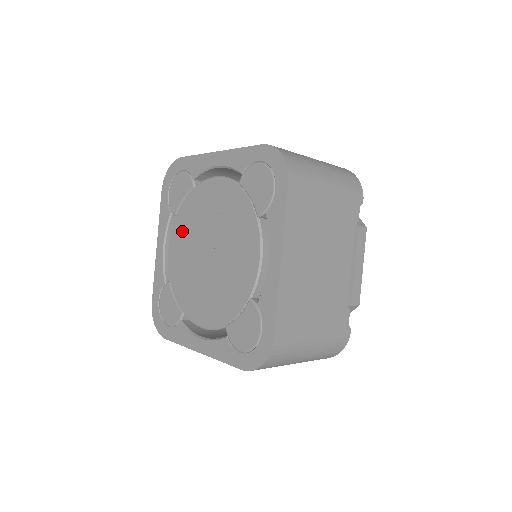
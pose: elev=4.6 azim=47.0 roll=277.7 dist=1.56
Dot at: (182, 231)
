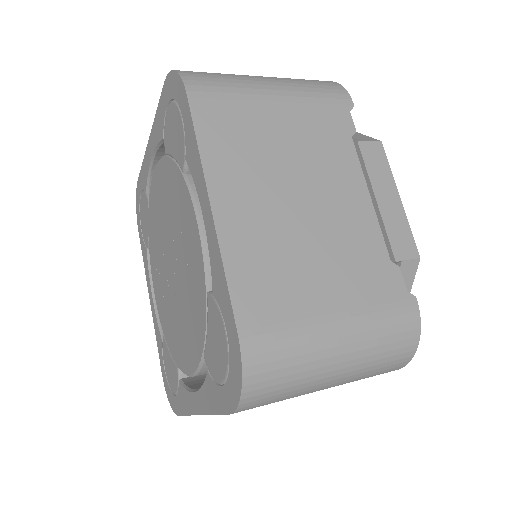
Dot at: (164, 189)
